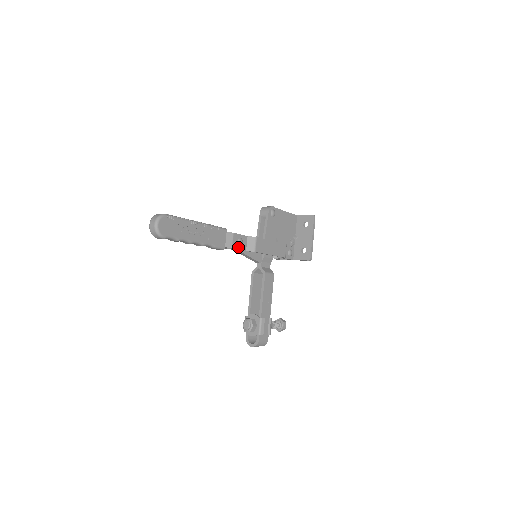
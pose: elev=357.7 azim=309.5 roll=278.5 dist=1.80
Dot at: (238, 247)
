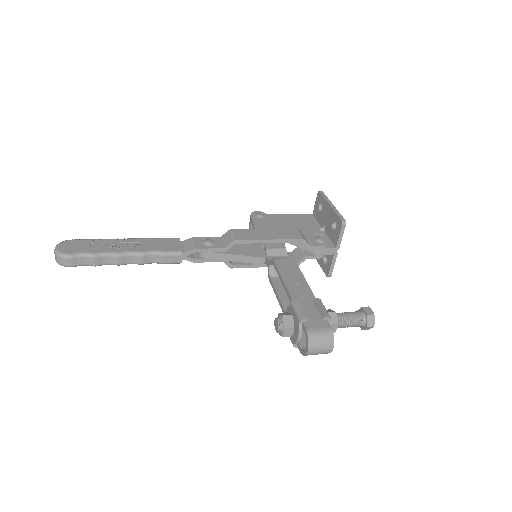
Dot at: (207, 247)
